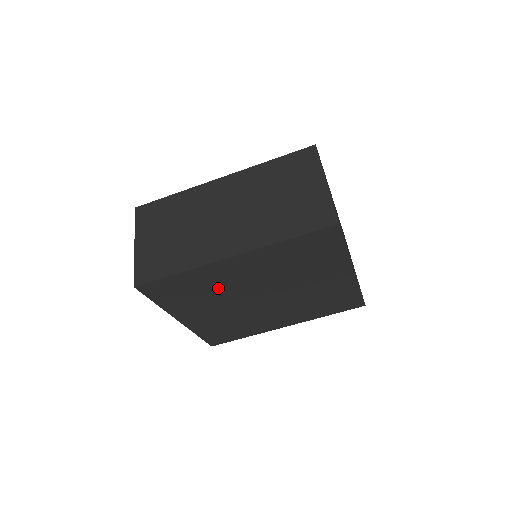
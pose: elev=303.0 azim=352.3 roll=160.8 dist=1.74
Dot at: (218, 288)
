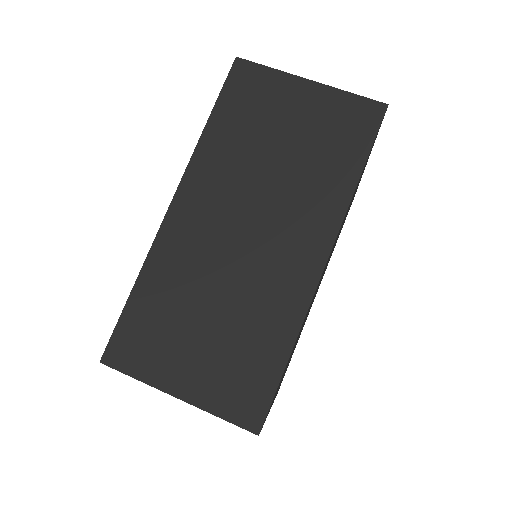
Dot at: occluded
